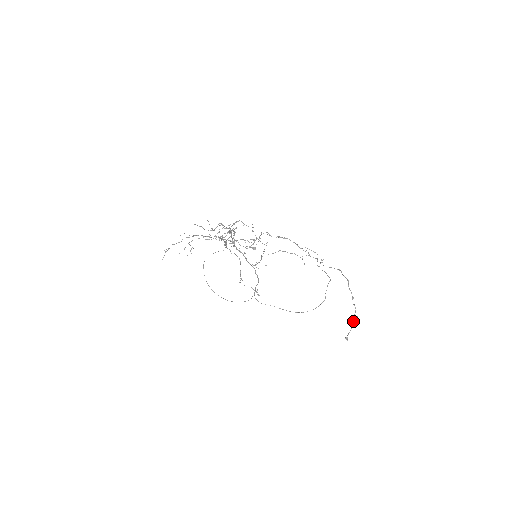
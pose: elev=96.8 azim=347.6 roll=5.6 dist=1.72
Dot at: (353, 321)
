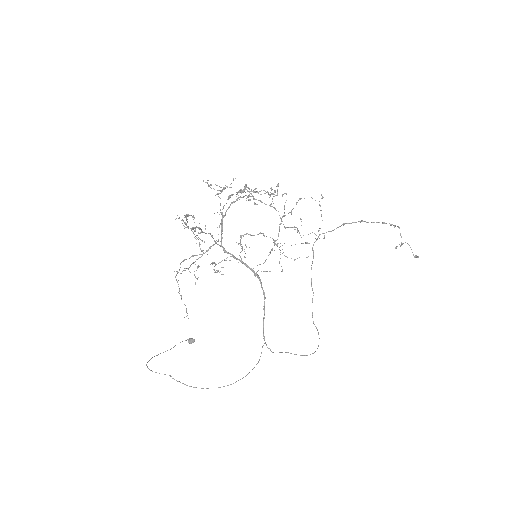
Dot at: (402, 243)
